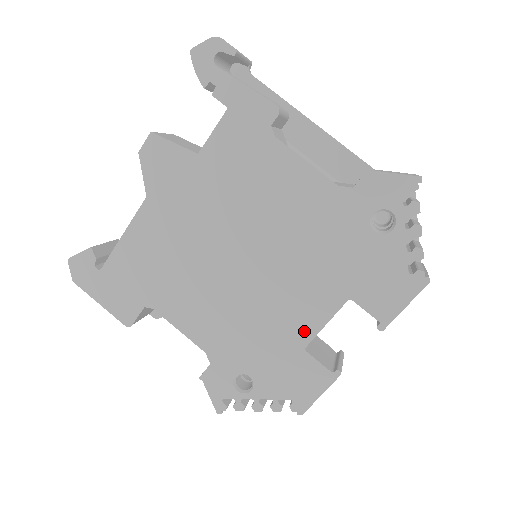
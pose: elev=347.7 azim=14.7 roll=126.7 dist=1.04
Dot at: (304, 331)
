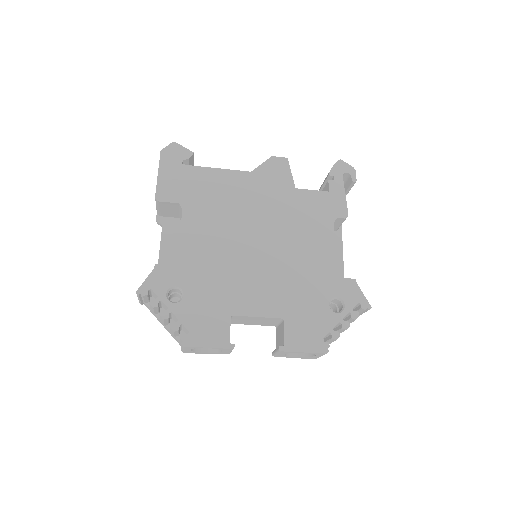
Dot at: (243, 307)
